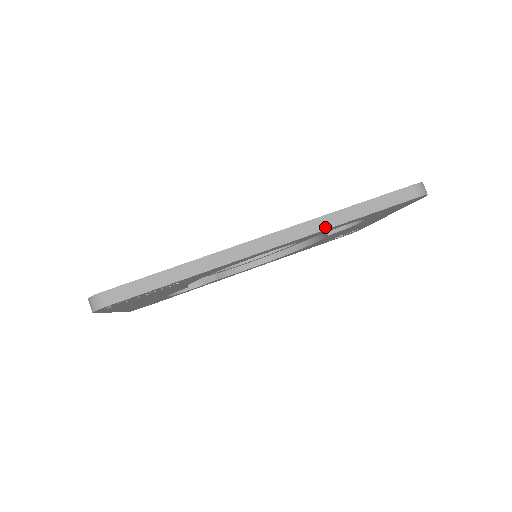
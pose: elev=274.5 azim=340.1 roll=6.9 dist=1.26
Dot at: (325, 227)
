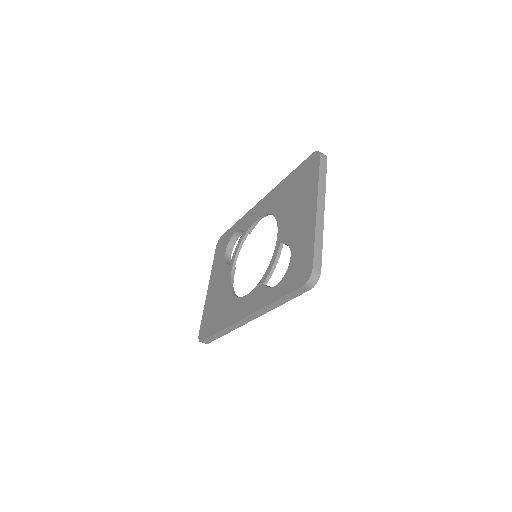
Dot at: (268, 311)
